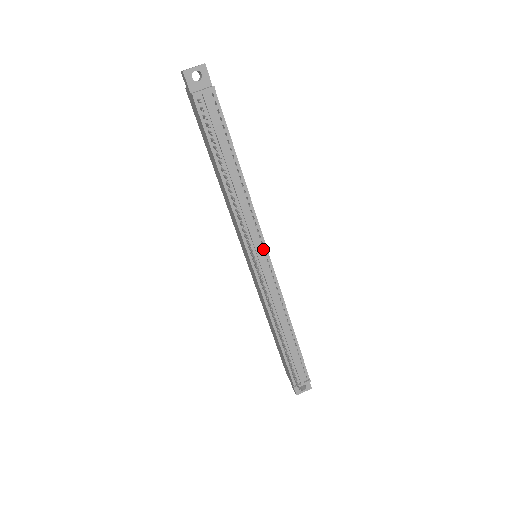
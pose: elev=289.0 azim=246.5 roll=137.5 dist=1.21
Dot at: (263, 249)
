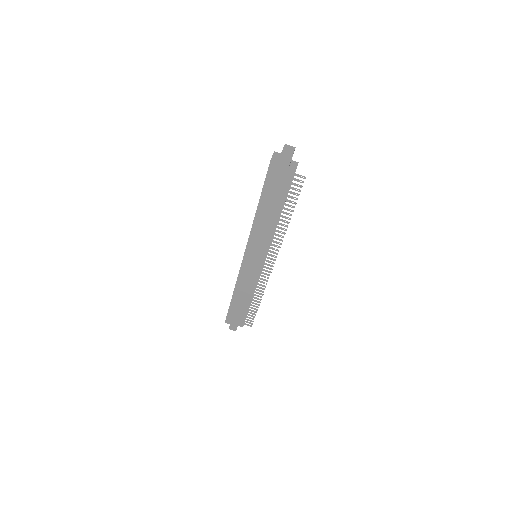
Dot at: occluded
